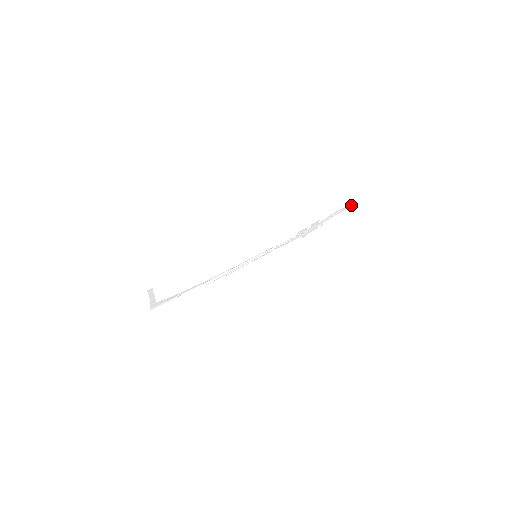
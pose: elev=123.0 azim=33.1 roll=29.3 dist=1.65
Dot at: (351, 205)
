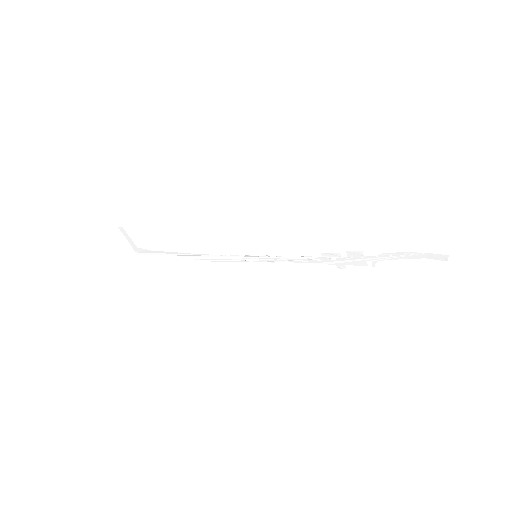
Dot at: (440, 255)
